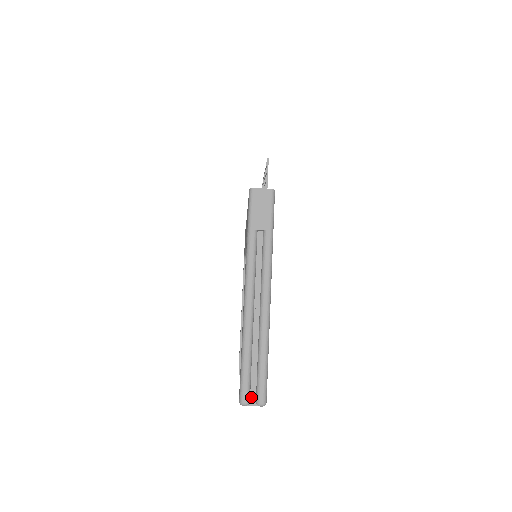
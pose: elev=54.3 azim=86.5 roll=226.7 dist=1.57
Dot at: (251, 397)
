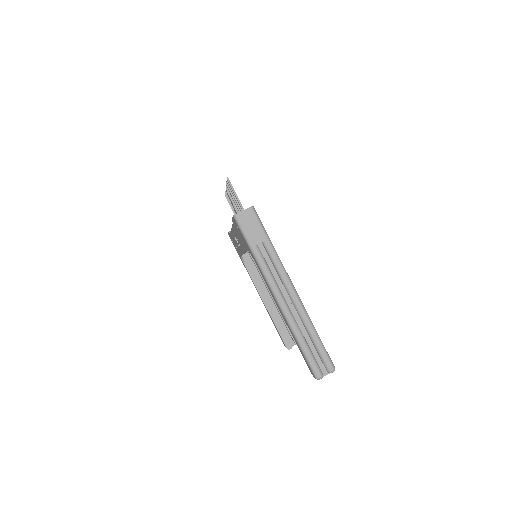
Dot at: (322, 370)
